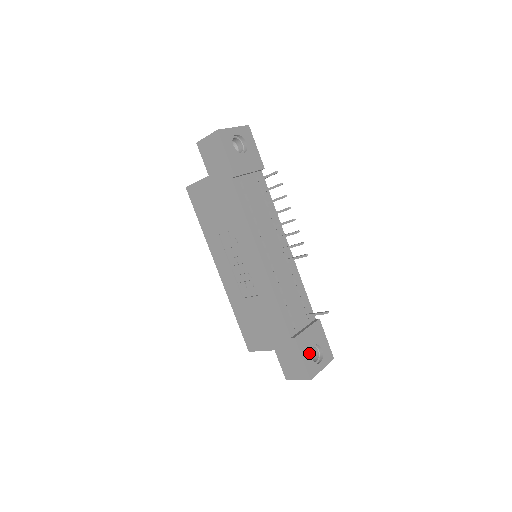
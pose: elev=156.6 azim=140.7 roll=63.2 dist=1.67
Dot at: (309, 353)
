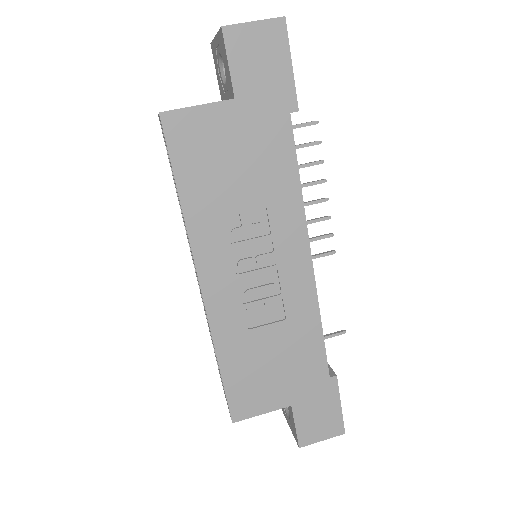
Dot at: occluded
